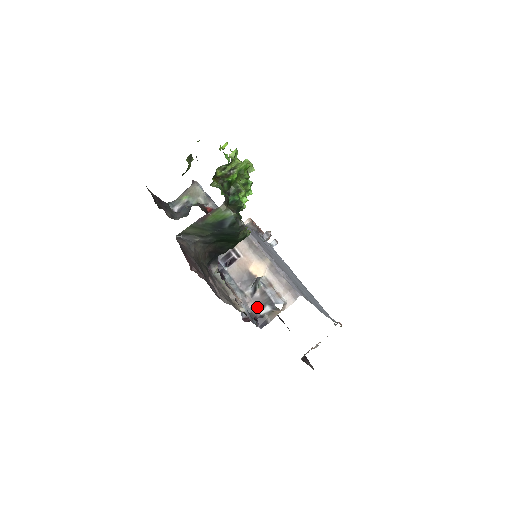
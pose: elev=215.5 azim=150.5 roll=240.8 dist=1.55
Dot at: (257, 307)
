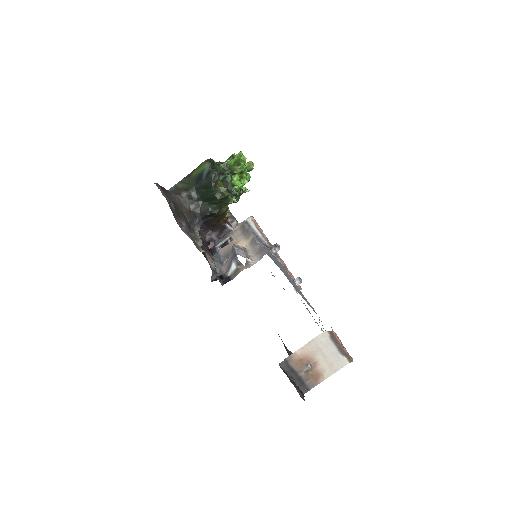
Dot at: (227, 269)
